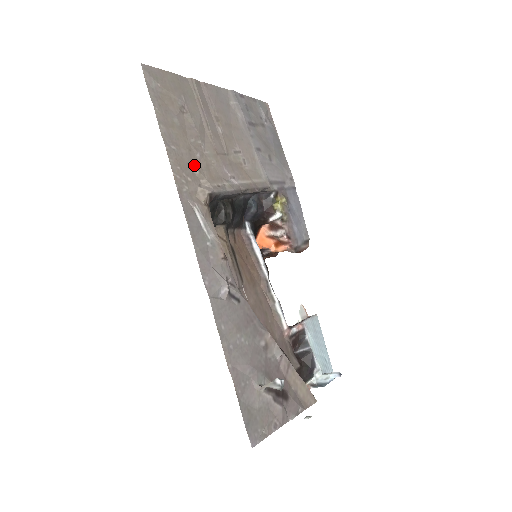
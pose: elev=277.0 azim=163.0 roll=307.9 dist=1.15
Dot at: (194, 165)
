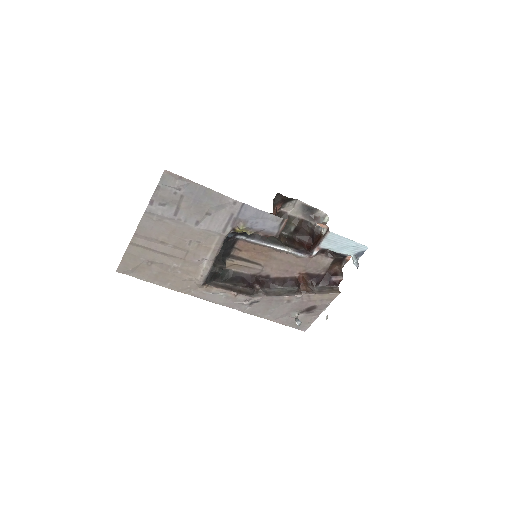
Dot at: (183, 279)
